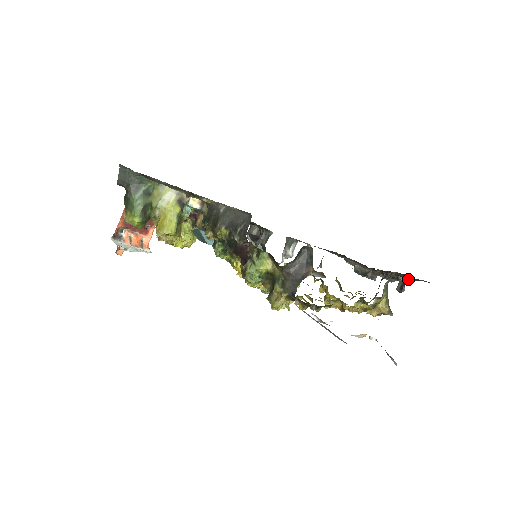
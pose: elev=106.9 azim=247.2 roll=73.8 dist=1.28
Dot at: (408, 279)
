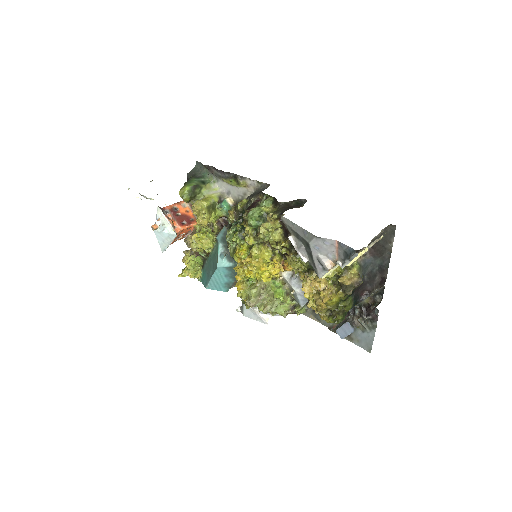
Dot at: (382, 283)
